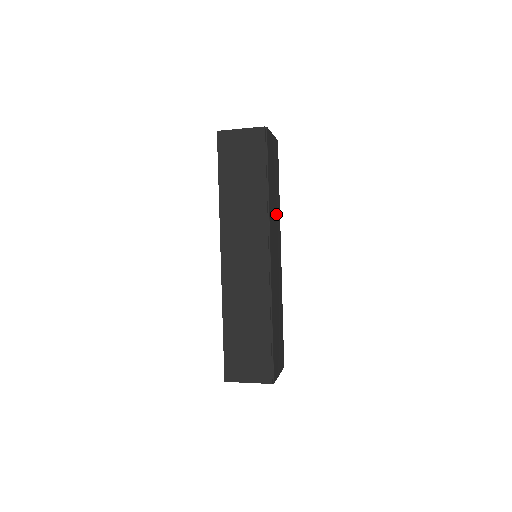
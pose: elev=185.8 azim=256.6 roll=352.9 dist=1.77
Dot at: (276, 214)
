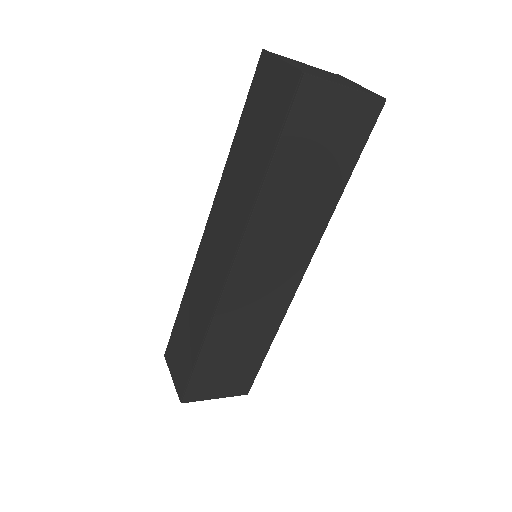
Dot at: (303, 219)
